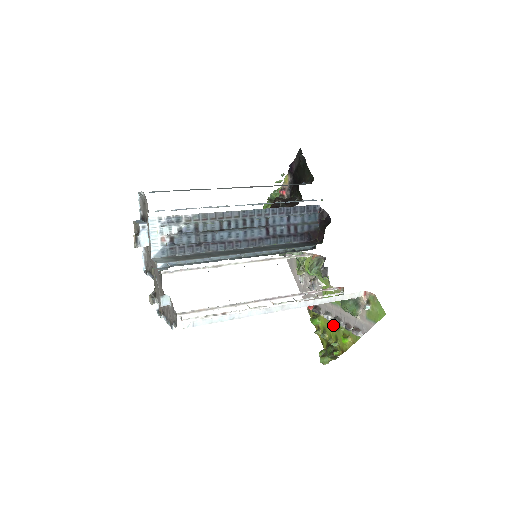
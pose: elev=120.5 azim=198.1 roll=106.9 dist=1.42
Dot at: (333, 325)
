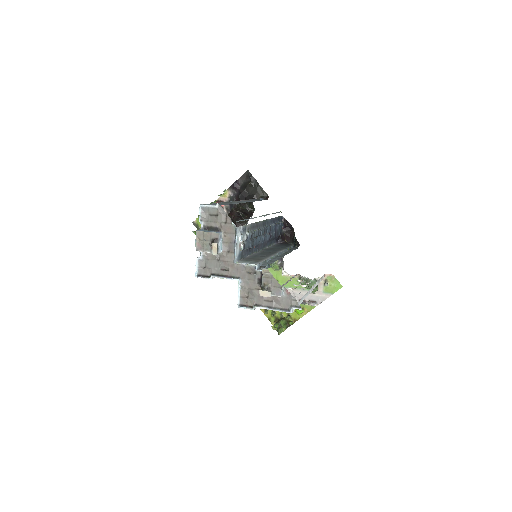
Dot at: occluded
